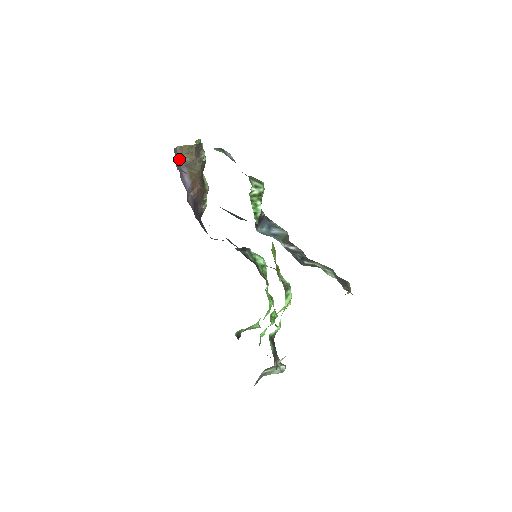
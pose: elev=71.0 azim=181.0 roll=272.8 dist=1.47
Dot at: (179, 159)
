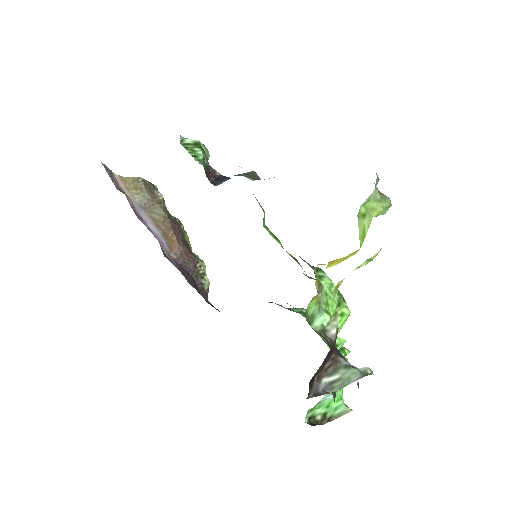
Dot at: (126, 194)
